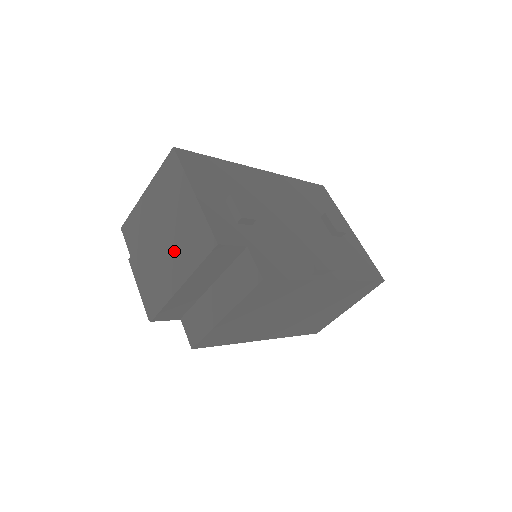
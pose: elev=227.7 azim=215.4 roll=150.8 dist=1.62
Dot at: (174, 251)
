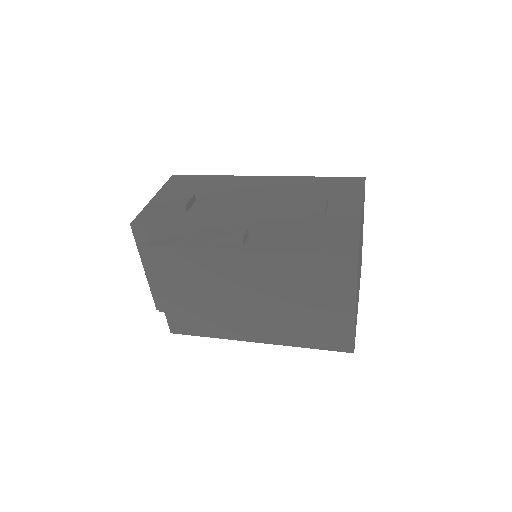
Dot at: occluded
